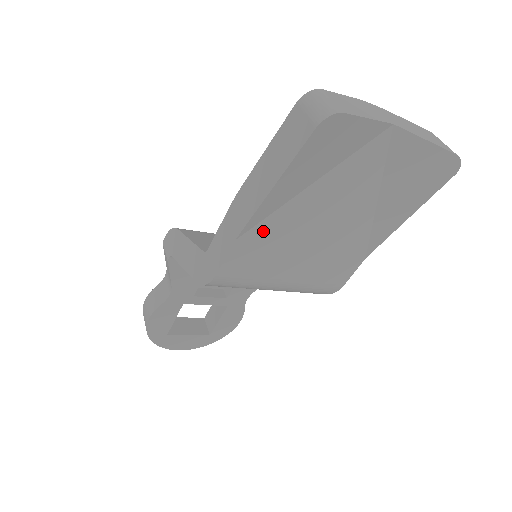
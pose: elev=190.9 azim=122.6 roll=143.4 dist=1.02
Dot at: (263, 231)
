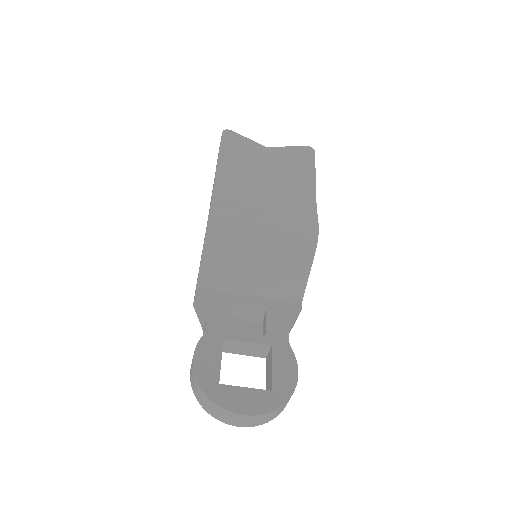
Dot at: (229, 184)
